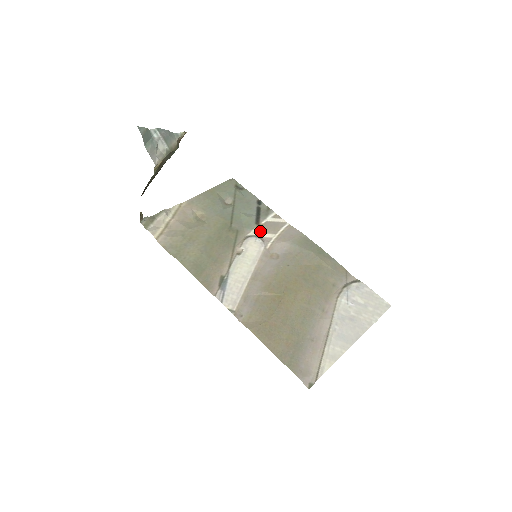
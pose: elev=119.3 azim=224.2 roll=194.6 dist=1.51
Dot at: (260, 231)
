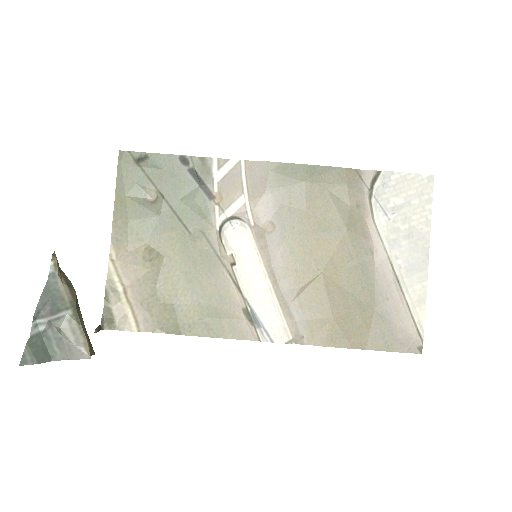
Dot at: (224, 207)
